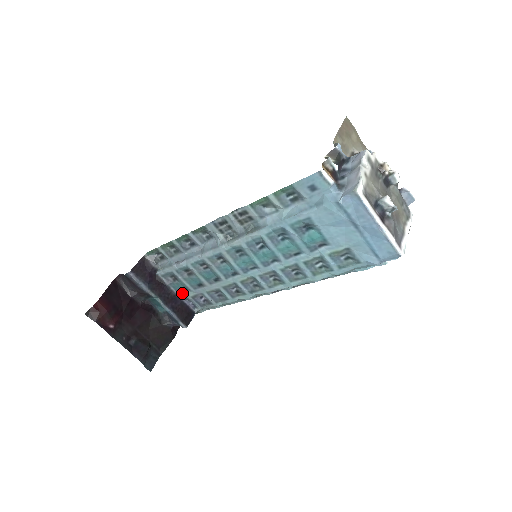
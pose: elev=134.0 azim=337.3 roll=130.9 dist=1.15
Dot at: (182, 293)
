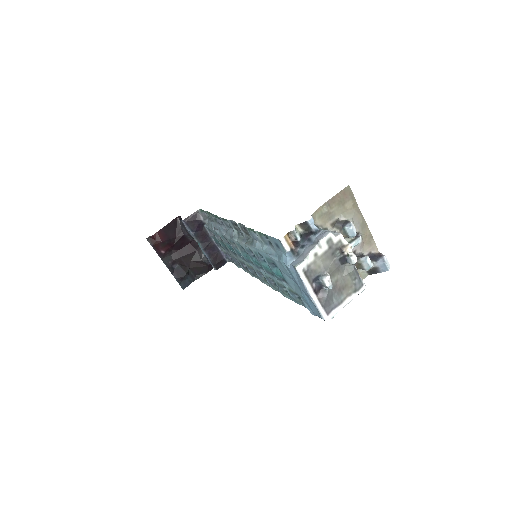
Dot at: (219, 246)
